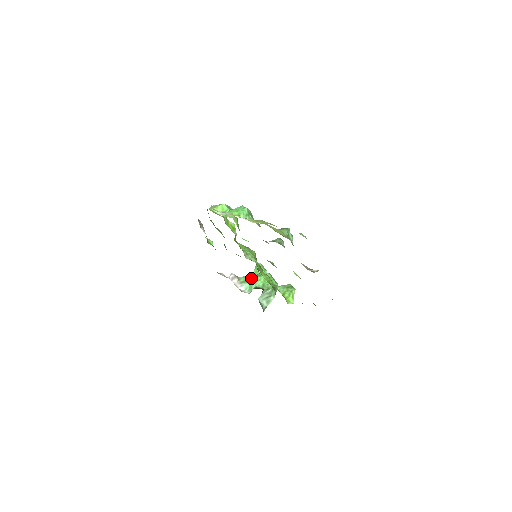
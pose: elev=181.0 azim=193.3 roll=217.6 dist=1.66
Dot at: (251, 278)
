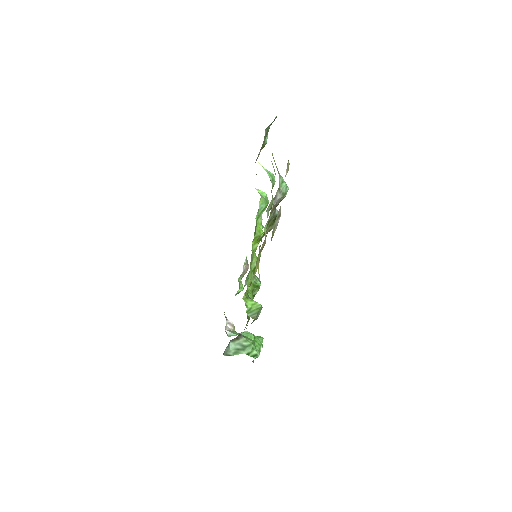
Dot at: occluded
